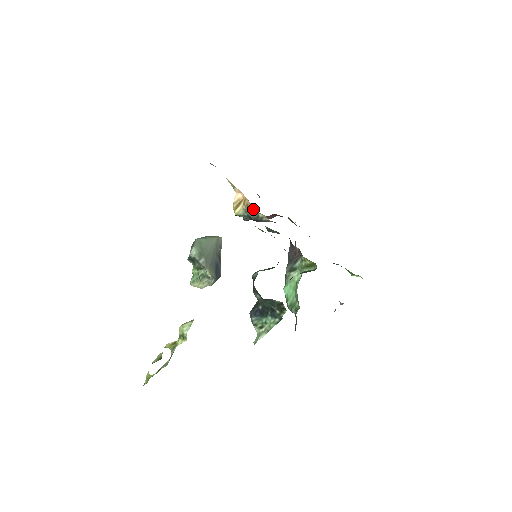
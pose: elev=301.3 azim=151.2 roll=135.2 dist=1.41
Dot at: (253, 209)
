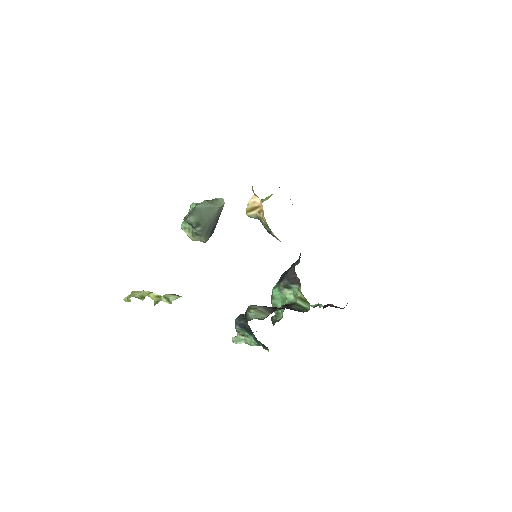
Dot at: occluded
